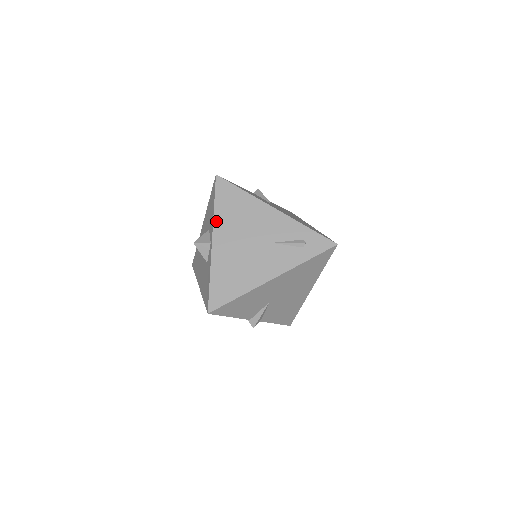
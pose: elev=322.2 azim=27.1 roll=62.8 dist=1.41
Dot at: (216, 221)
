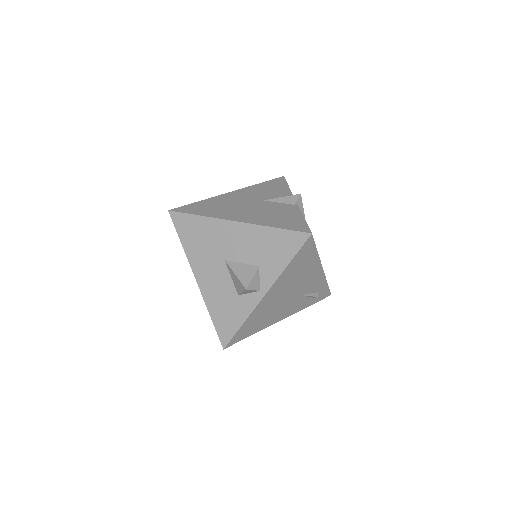
Dot at: (280, 278)
